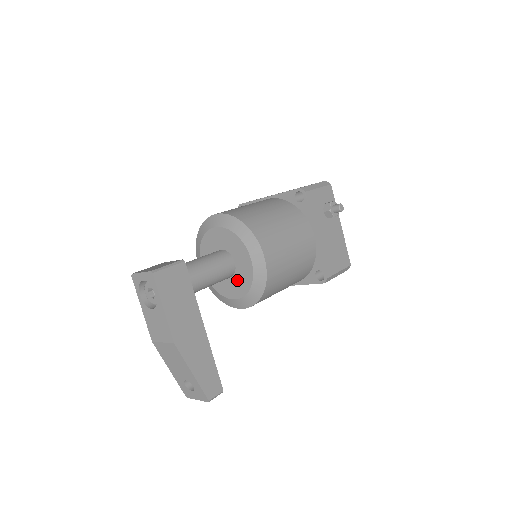
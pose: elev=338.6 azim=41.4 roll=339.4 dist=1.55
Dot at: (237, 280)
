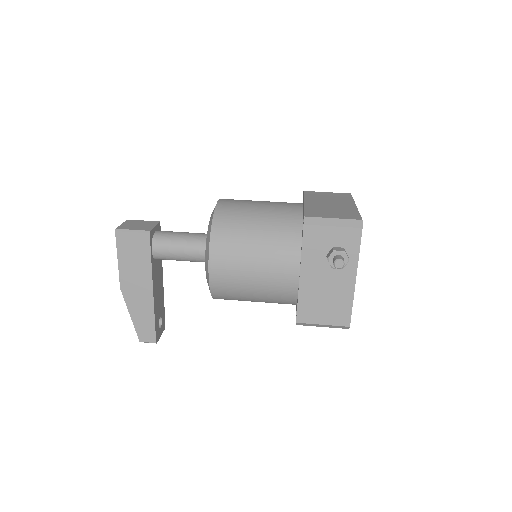
Dot at: occluded
